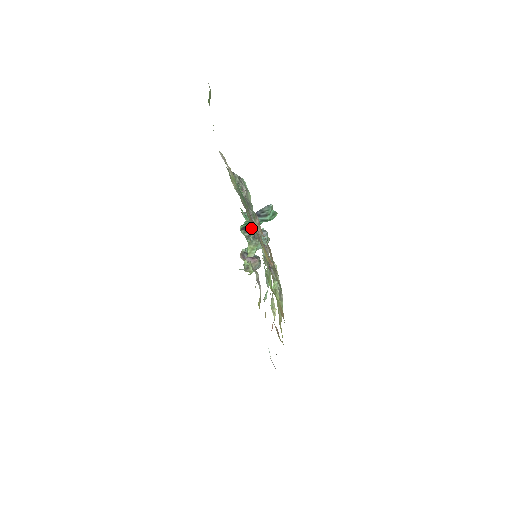
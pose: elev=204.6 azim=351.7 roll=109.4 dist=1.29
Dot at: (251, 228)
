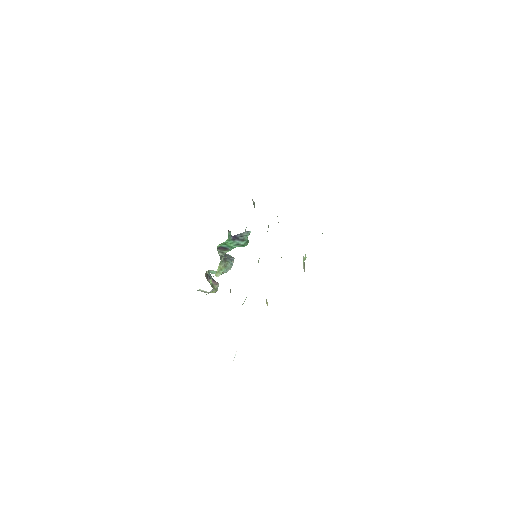
Dot at: (226, 249)
